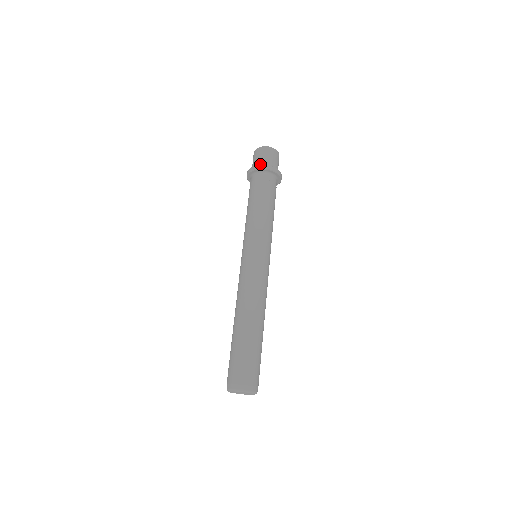
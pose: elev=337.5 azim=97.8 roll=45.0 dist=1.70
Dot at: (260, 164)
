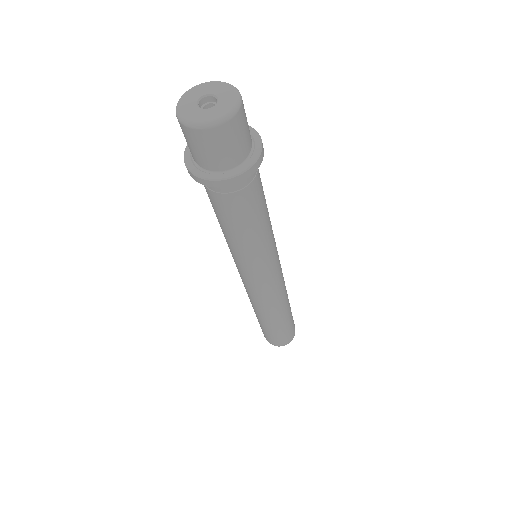
Dot at: occluded
